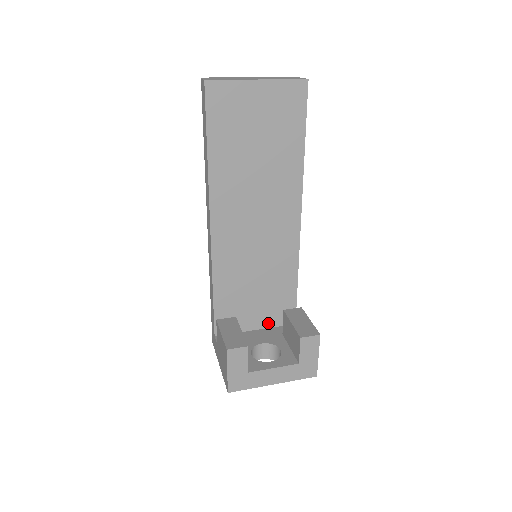
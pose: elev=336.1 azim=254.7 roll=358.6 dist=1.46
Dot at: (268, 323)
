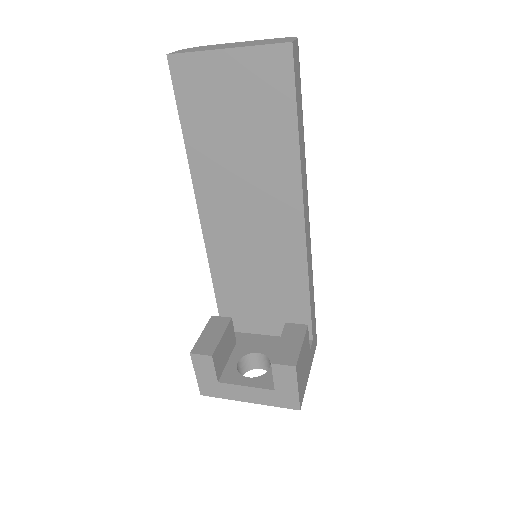
Dot at: (279, 331)
